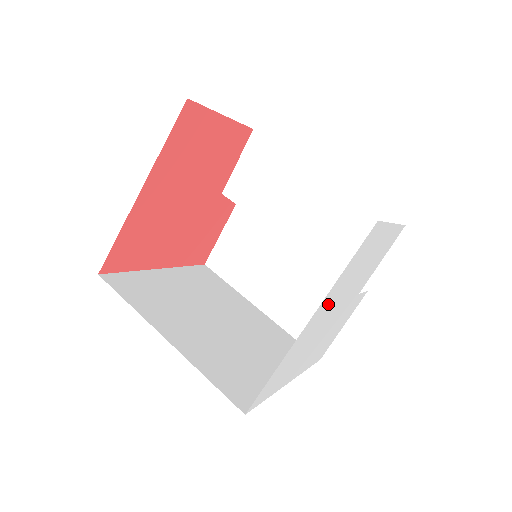
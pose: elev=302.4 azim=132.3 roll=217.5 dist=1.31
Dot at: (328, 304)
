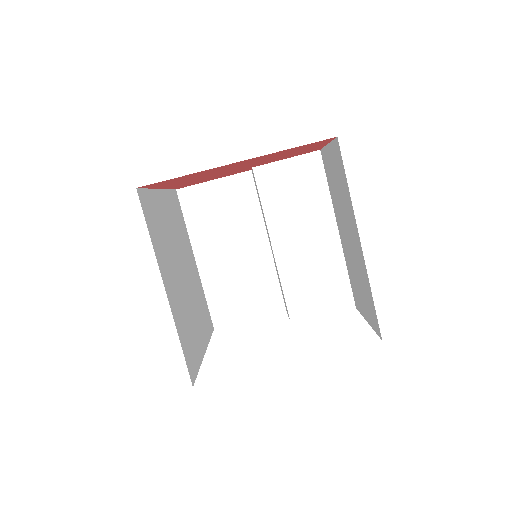
Dot at: occluded
